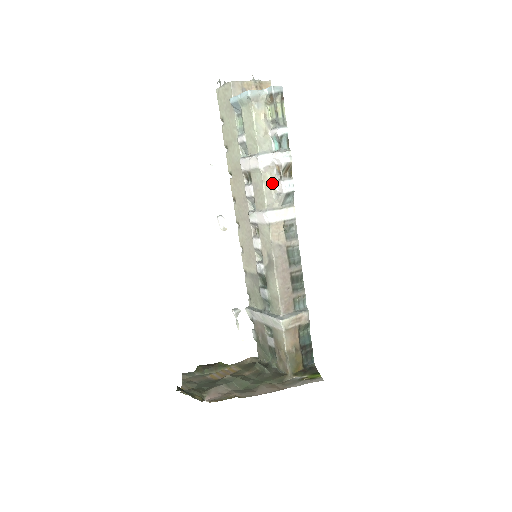
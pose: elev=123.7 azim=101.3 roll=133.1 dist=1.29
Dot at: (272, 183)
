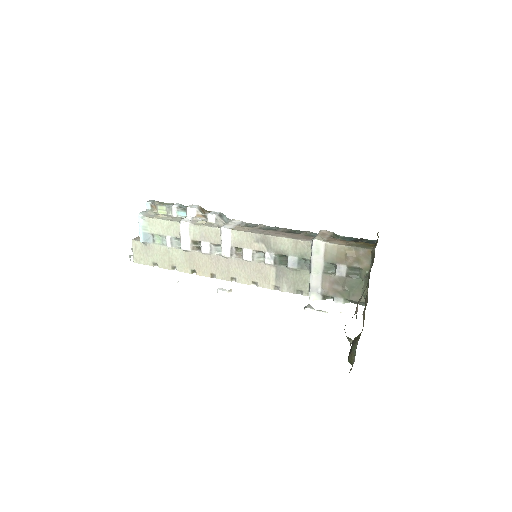
Dot at: (206, 223)
